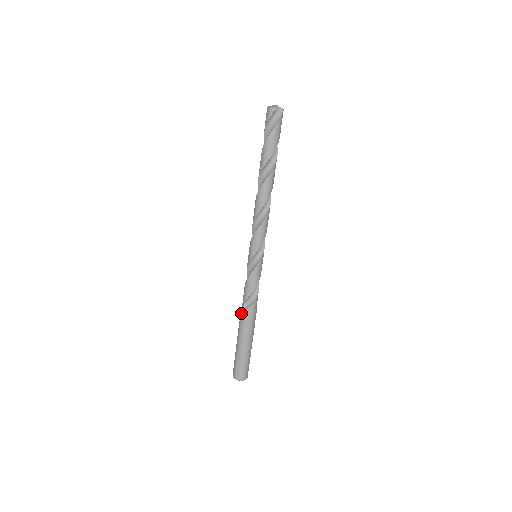
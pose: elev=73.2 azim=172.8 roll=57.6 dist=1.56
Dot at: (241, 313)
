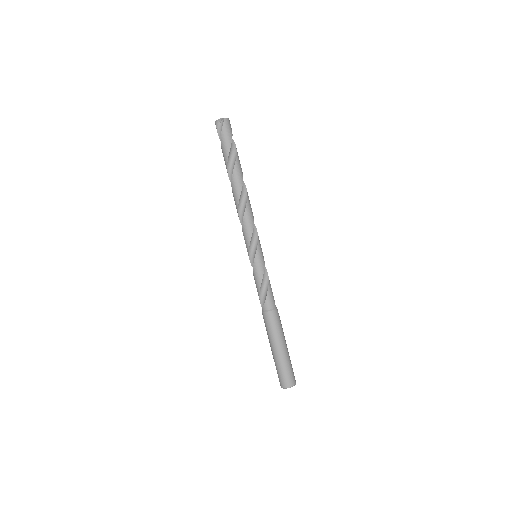
Dot at: occluded
